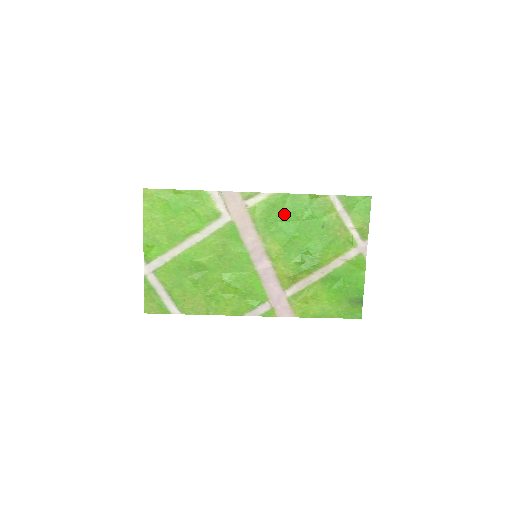
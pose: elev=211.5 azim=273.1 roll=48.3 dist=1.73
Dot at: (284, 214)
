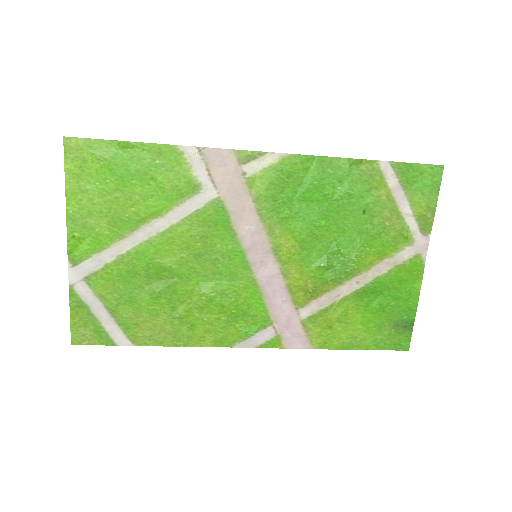
Dot at: (305, 189)
